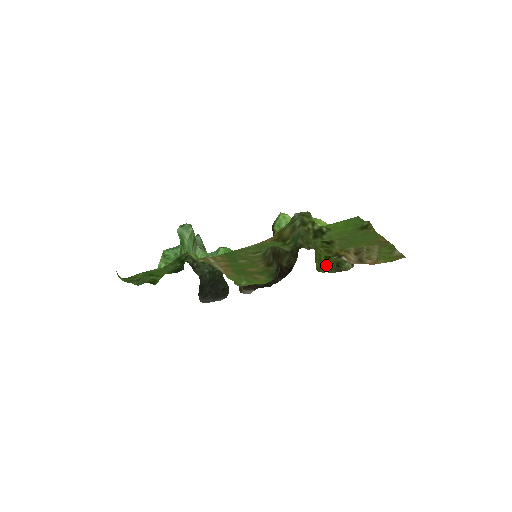
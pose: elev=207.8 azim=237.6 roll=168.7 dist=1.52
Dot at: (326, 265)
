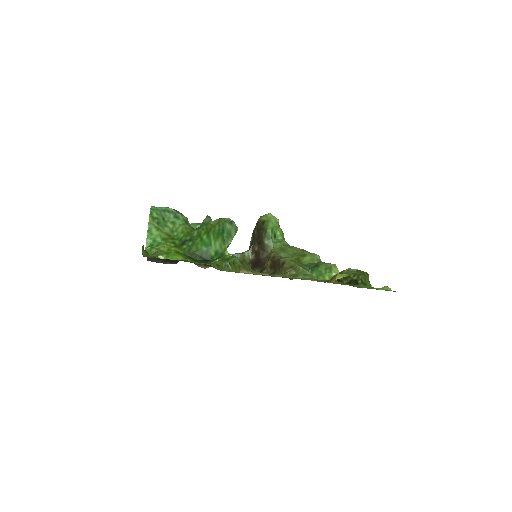
Dot at: occluded
